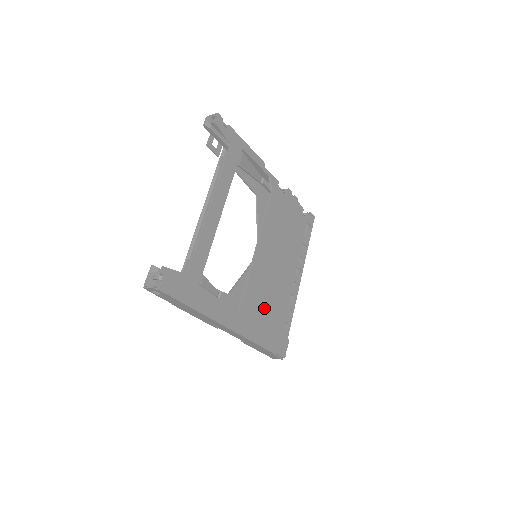
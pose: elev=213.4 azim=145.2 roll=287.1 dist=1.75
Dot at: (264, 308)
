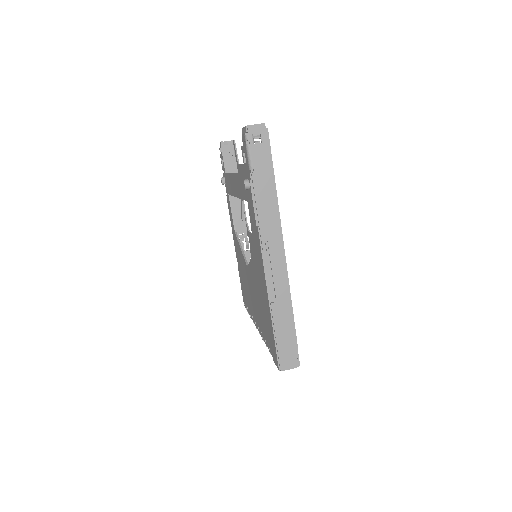
Dot at: occluded
